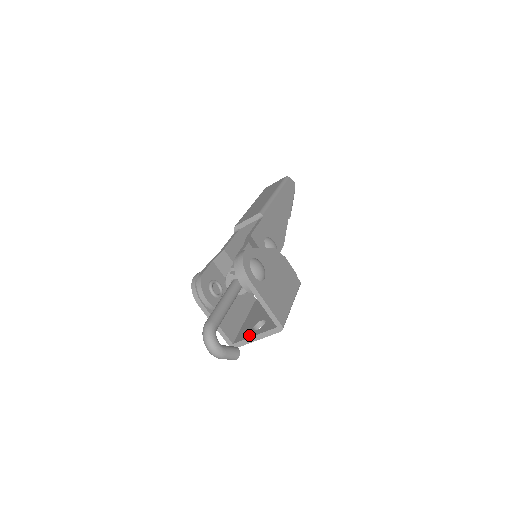
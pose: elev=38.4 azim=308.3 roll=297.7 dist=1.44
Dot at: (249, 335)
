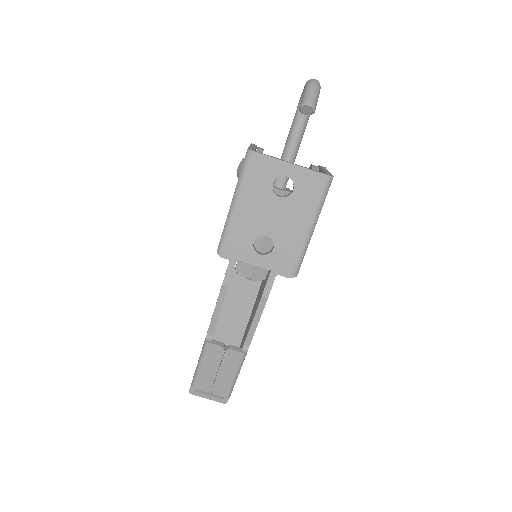
Dot at: (279, 165)
